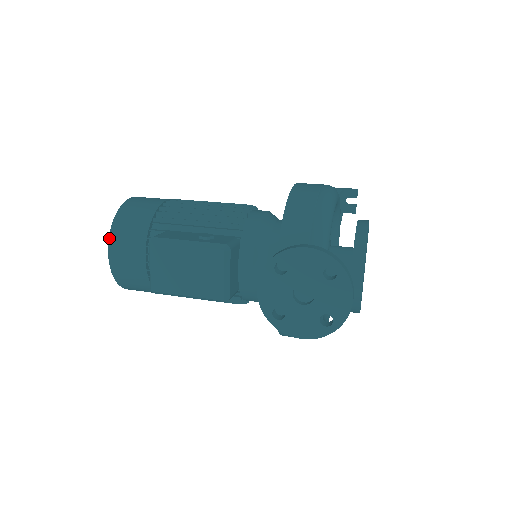
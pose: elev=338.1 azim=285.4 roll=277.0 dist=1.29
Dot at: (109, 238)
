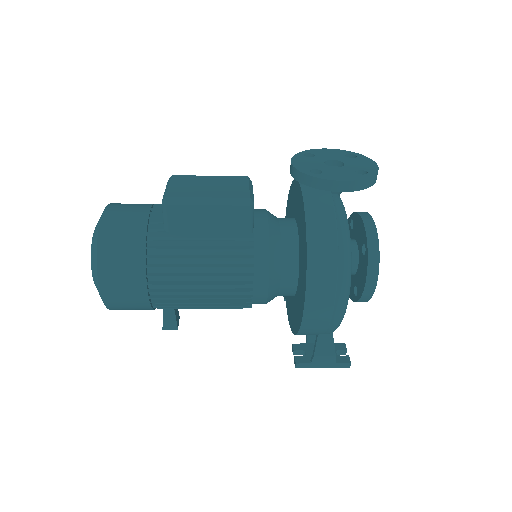
Dot at: (109, 204)
